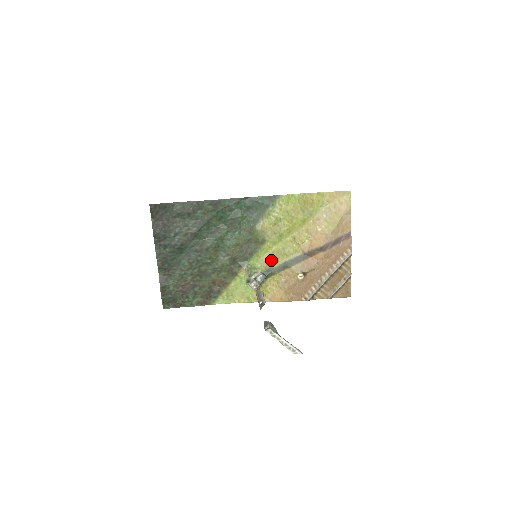
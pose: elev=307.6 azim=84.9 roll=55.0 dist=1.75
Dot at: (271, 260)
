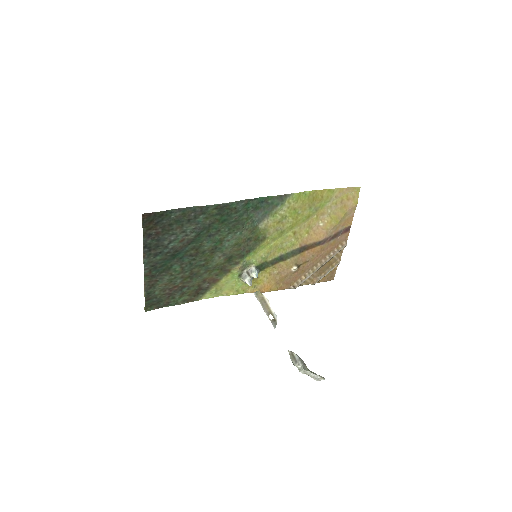
Dot at: (267, 255)
